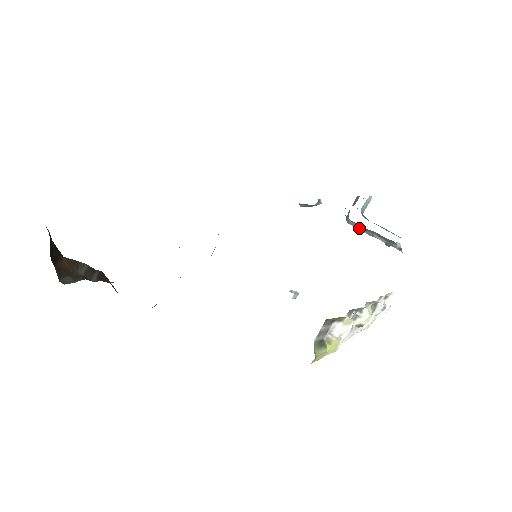
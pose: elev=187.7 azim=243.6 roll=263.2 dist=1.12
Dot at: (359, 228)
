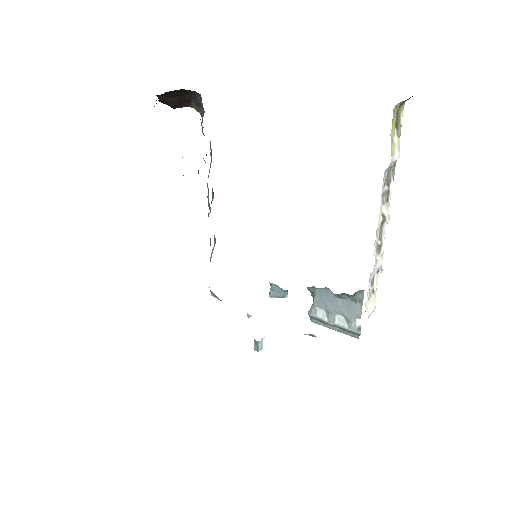
Dot at: (320, 317)
